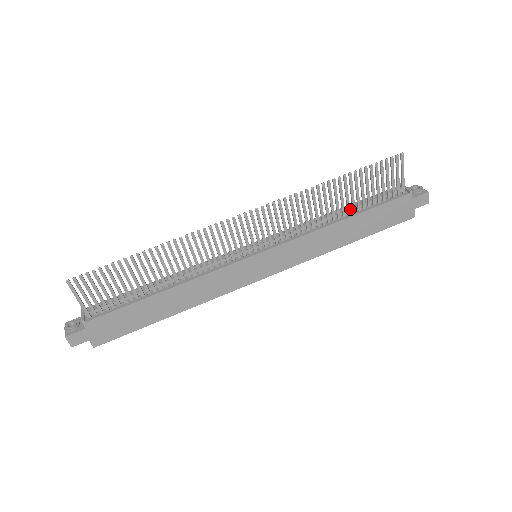
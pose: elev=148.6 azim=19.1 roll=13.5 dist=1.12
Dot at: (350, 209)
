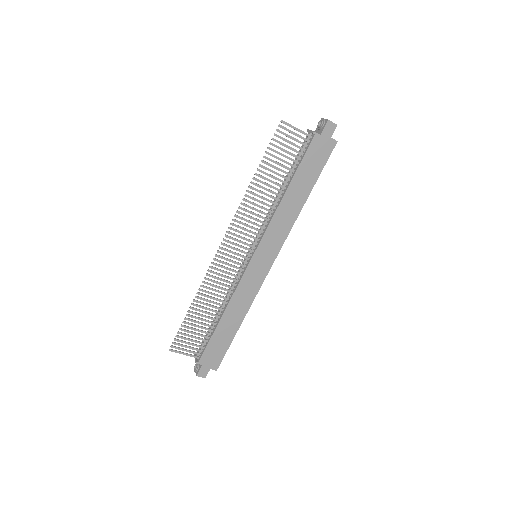
Dot at: (286, 180)
